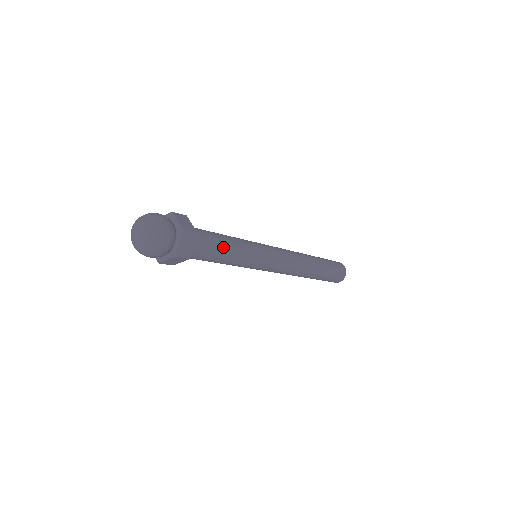
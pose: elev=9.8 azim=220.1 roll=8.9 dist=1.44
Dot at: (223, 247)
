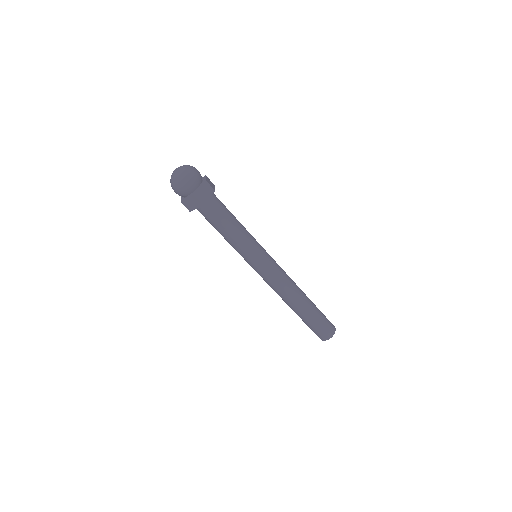
Dot at: (231, 220)
